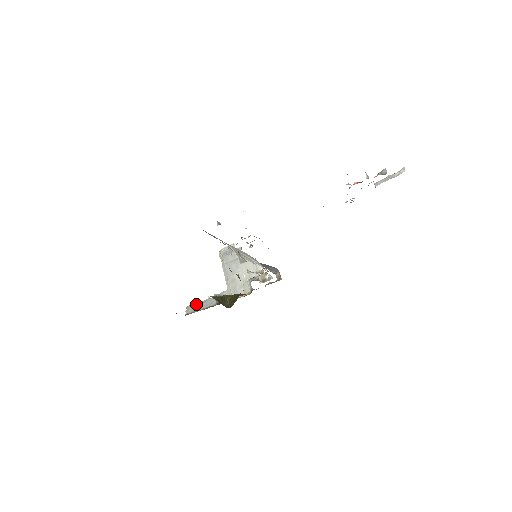
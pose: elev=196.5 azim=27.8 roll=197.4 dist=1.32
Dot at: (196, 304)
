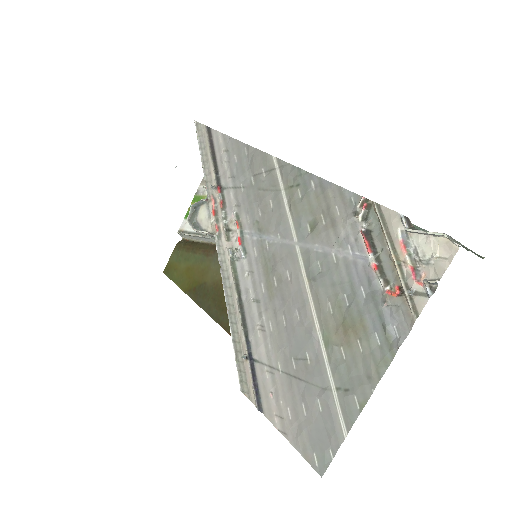
Dot at: (189, 235)
